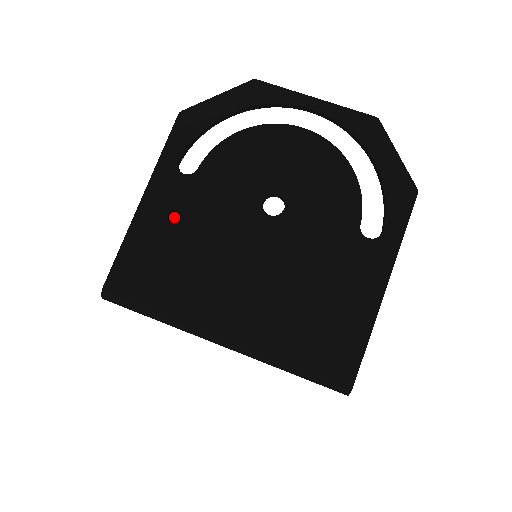
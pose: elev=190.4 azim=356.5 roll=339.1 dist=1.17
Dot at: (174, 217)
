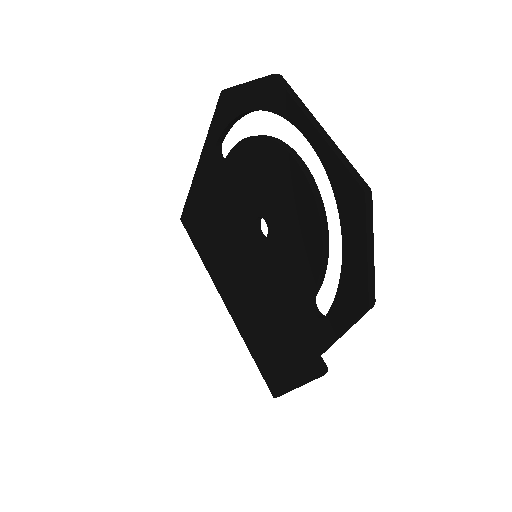
Dot at: (210, 193)
